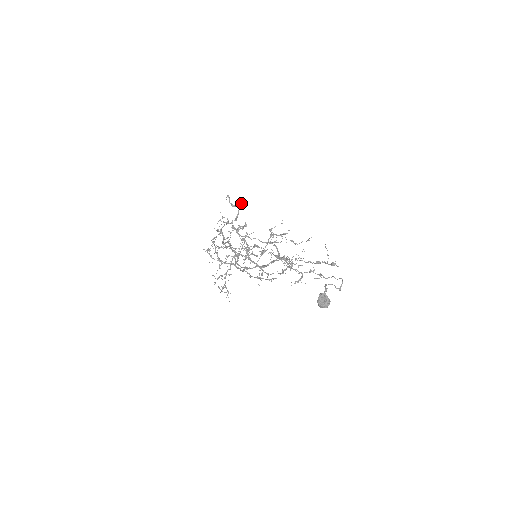
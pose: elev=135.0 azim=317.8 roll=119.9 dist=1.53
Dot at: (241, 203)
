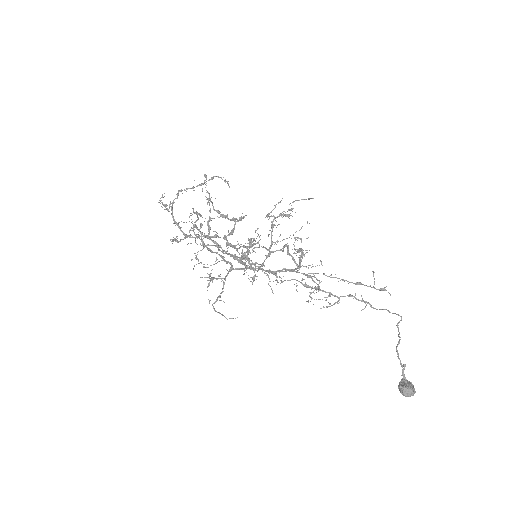
Dot at: (240, 220)
